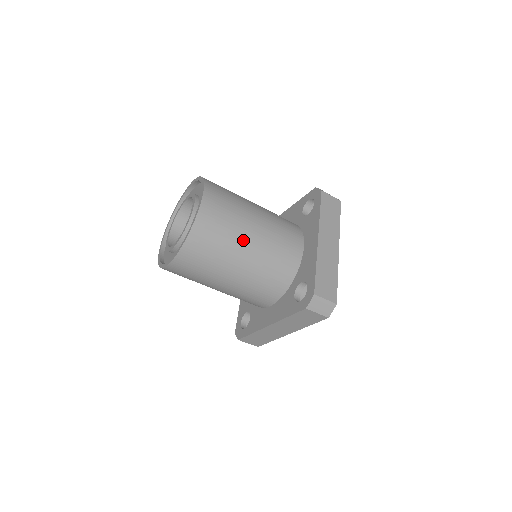
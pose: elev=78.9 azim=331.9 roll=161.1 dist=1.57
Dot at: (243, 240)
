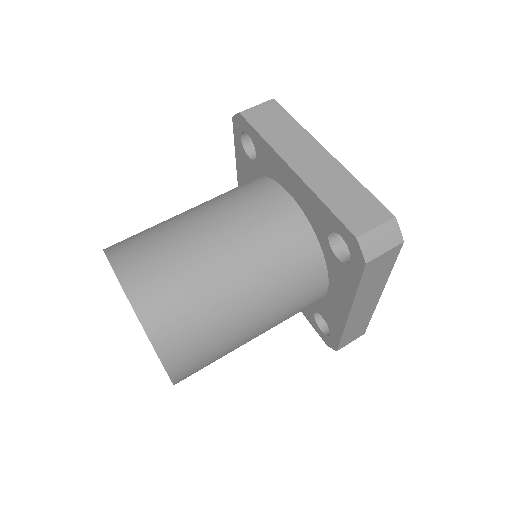
Dot at: (213, 268)
